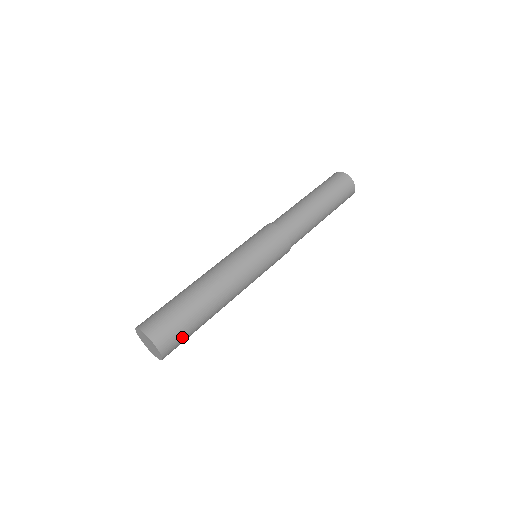
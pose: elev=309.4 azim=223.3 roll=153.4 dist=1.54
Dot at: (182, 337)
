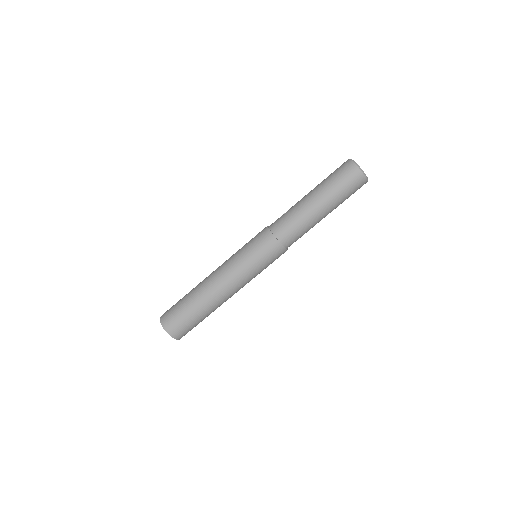
Dot at: occluded
